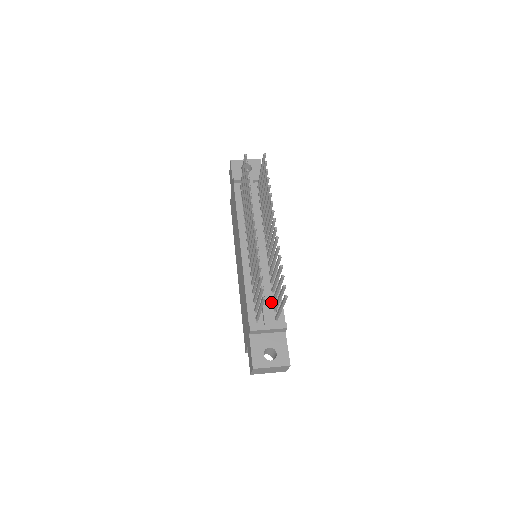
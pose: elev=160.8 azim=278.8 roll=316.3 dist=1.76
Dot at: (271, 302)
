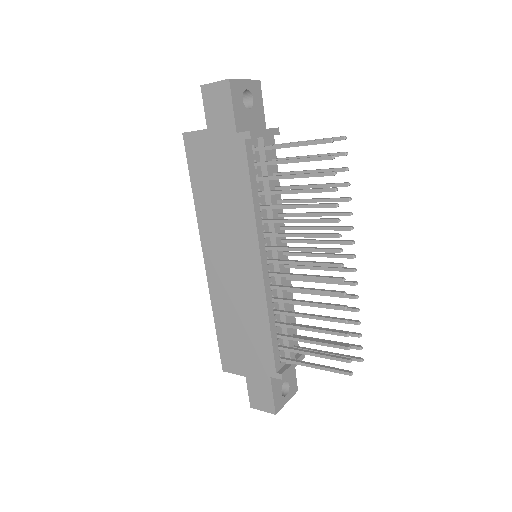
Dot at: occluded
